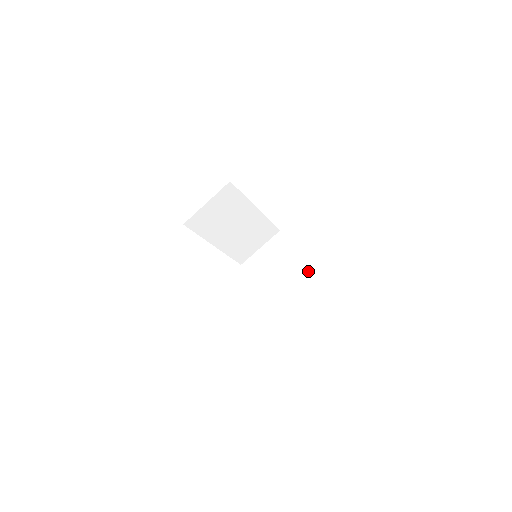
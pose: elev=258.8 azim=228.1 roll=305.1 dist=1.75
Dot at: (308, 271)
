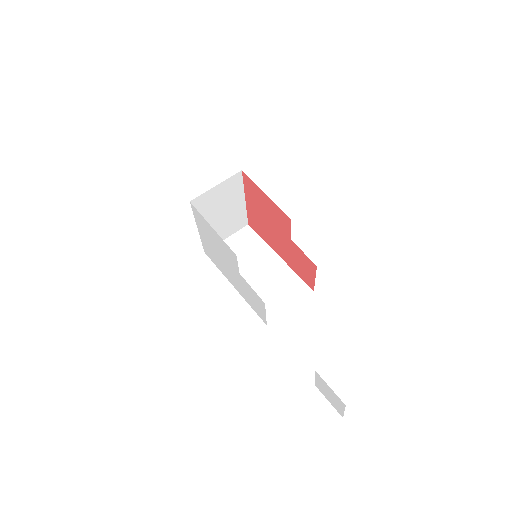
Dot at: (289, 223)
